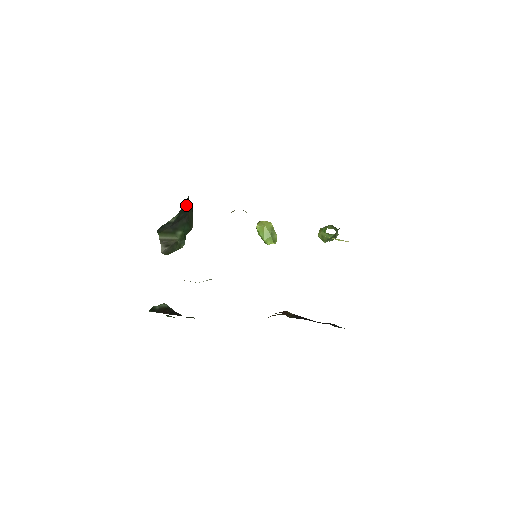
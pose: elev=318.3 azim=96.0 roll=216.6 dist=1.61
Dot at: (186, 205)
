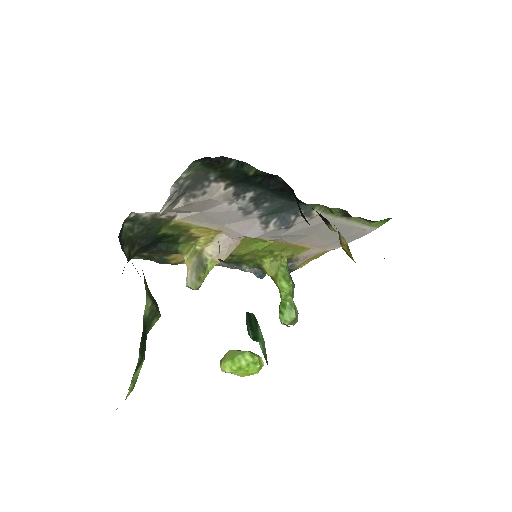
Dot at: occluded
